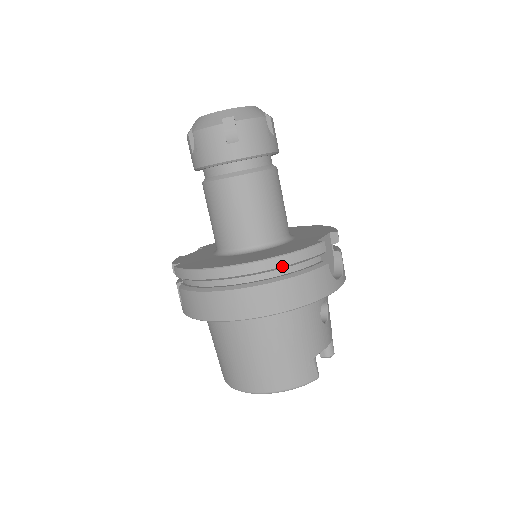
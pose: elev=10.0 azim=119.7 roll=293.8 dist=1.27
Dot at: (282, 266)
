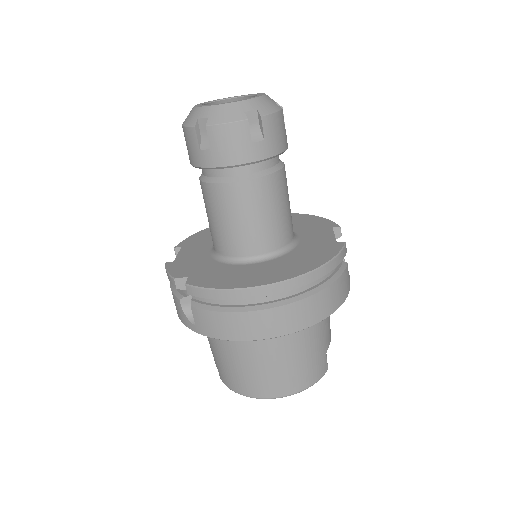
Dot at: (322, 276)
